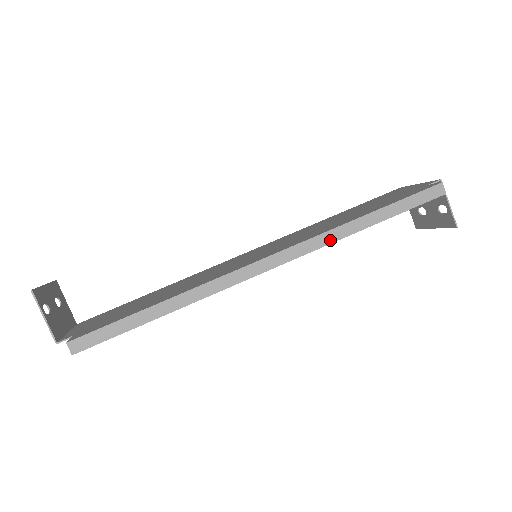
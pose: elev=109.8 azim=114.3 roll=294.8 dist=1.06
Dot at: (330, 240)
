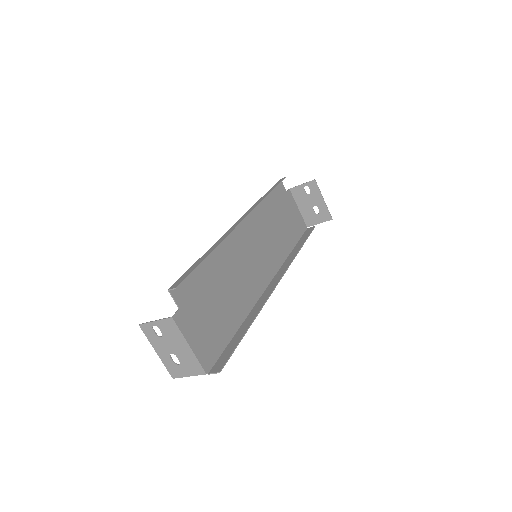
Dot at: (258, 204)
